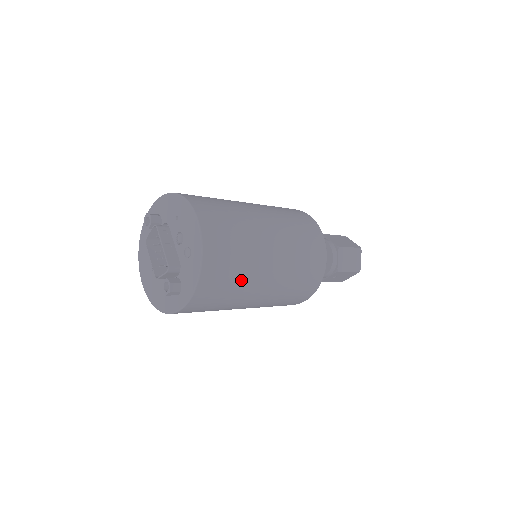
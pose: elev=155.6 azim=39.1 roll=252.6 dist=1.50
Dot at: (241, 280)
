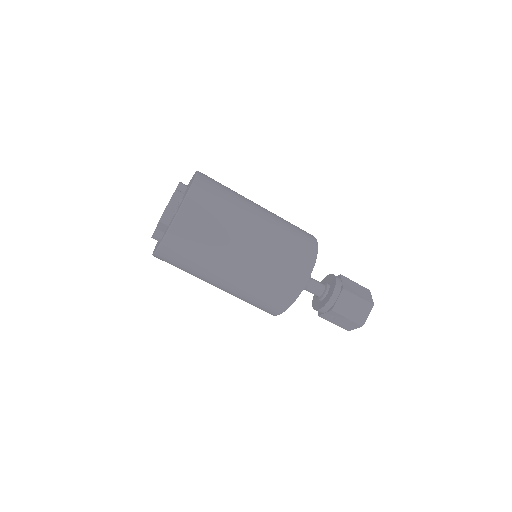
Dot at: (207, 252)
